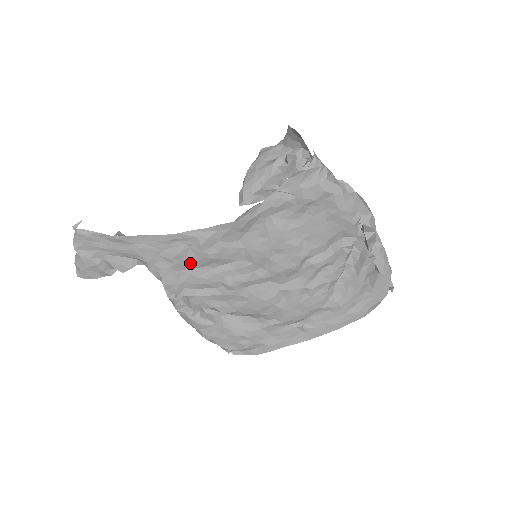
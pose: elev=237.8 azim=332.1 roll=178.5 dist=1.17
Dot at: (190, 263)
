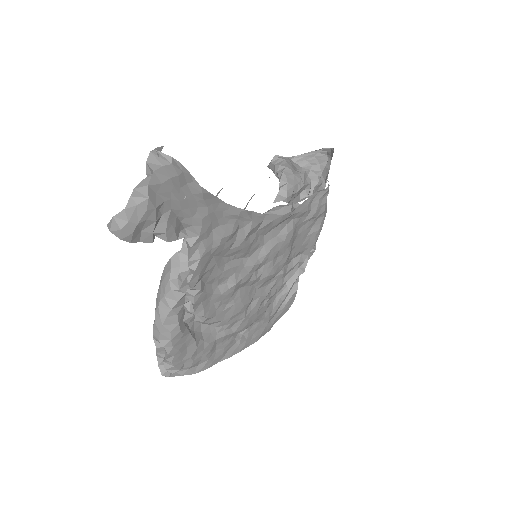
Dot at: (226, 249)
